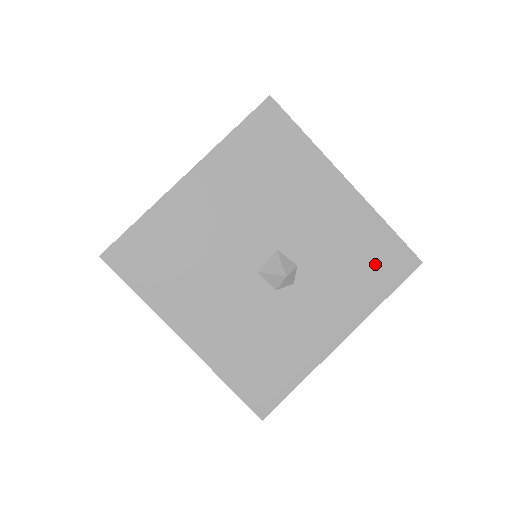
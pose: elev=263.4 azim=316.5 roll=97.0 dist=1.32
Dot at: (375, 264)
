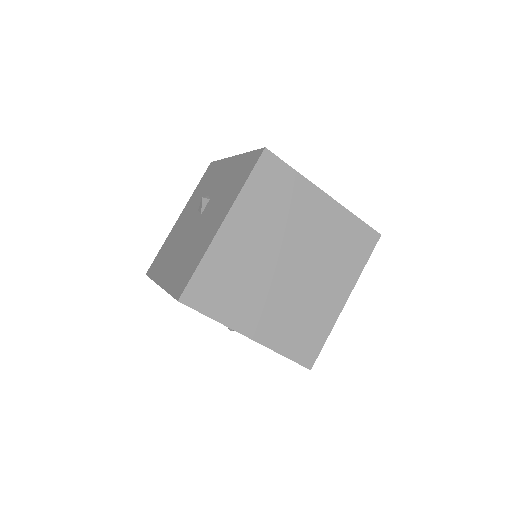
Dot at: occluded
